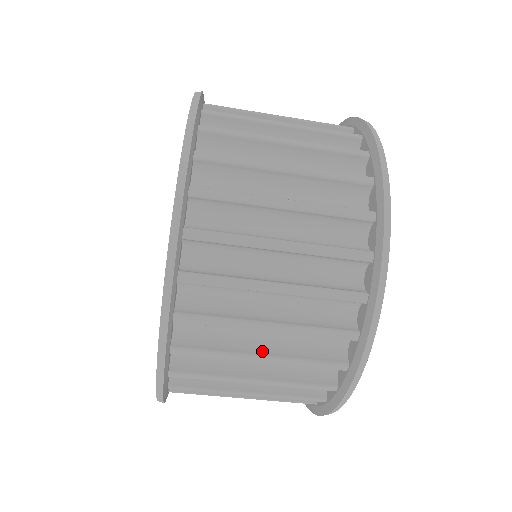
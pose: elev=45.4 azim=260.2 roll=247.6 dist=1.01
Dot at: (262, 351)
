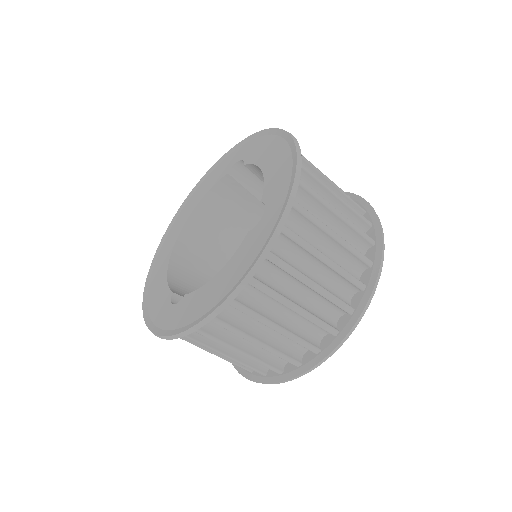
Dot at: (260, 338)
